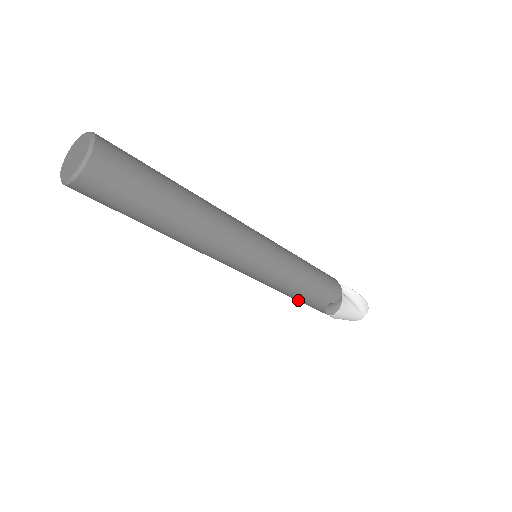
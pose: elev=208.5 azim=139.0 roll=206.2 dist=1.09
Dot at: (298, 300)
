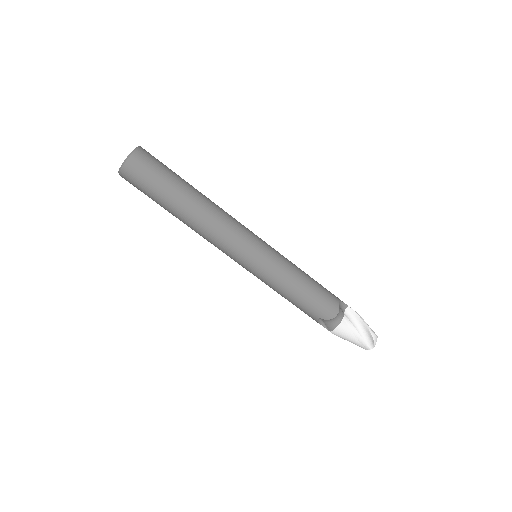
Dot at: occluded
